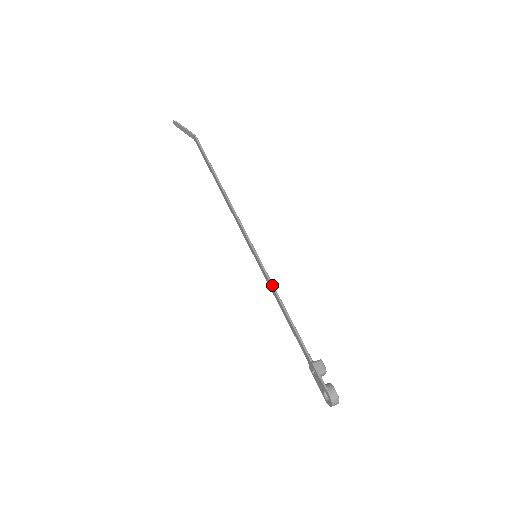
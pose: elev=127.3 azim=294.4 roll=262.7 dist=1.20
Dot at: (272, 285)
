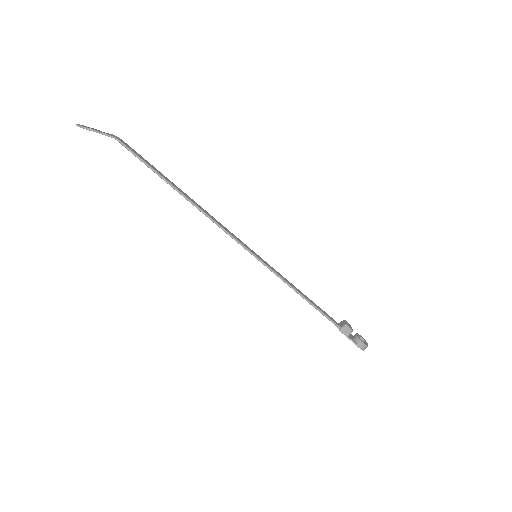
Dot at: (283, 281)
